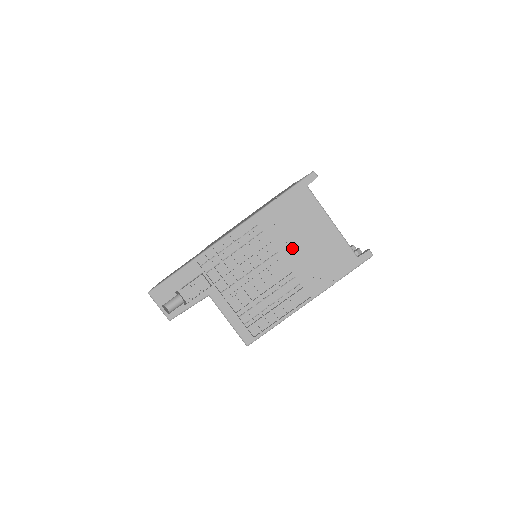
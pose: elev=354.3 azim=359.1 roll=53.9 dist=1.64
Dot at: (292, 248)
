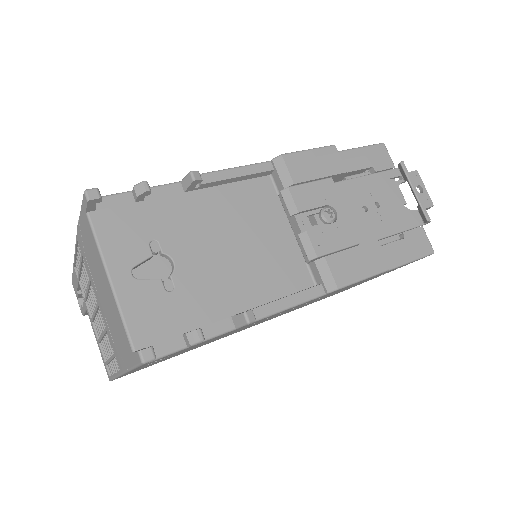
Dot at: (98, 295)
